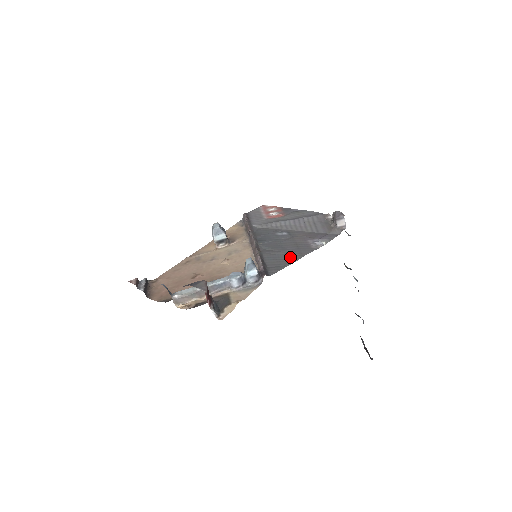
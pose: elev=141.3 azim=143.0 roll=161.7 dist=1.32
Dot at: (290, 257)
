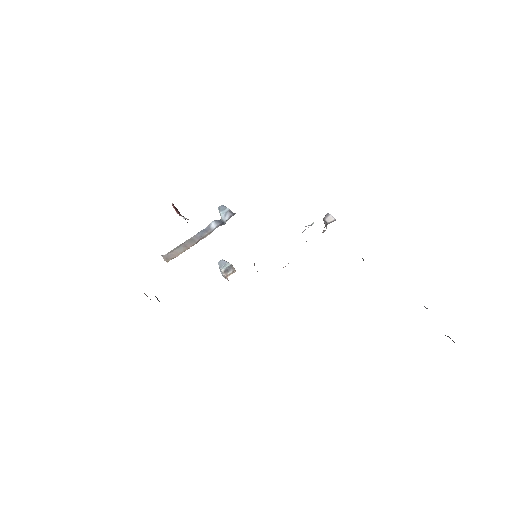
Dot at: occluded
